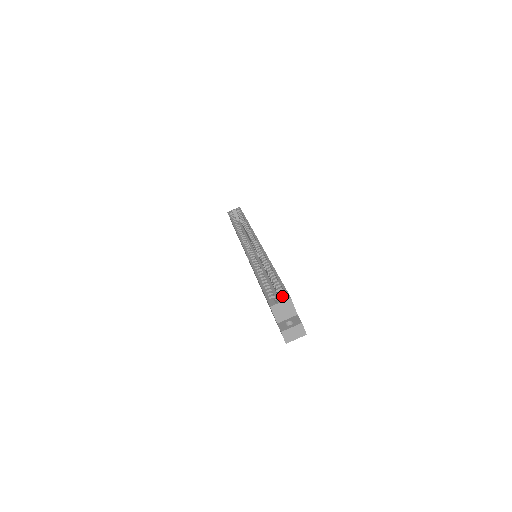
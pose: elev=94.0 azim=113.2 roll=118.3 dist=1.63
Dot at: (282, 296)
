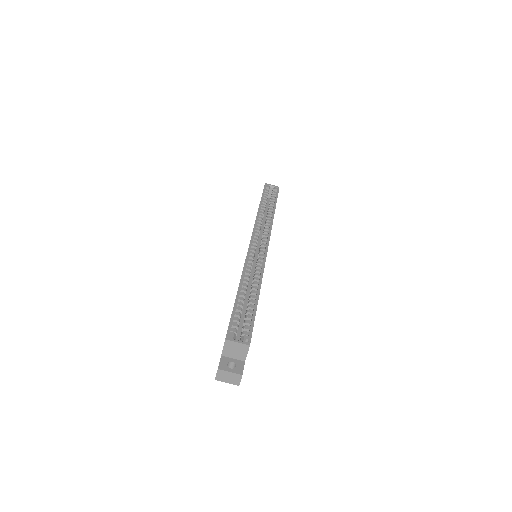
Dot at: (244, 336)
